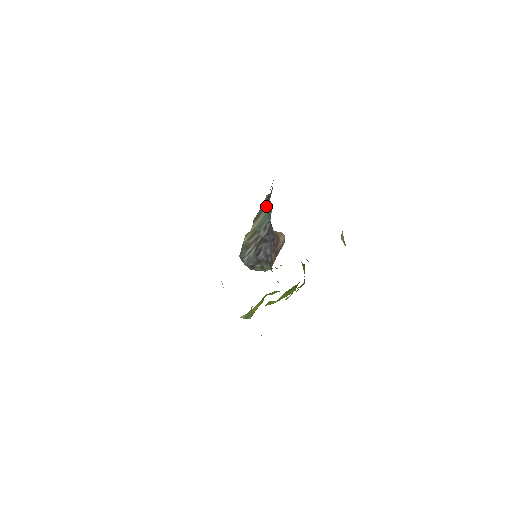
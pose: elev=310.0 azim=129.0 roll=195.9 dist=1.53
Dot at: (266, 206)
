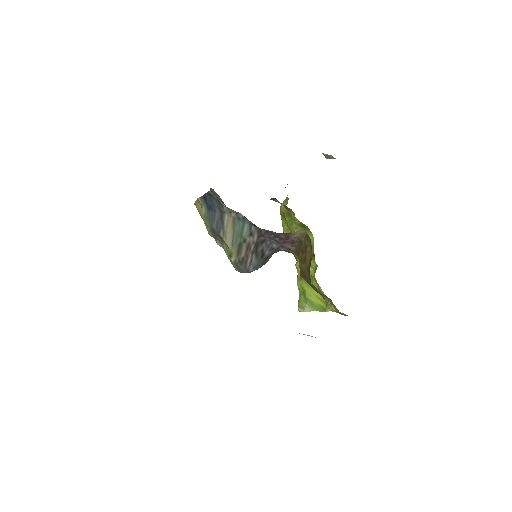
Dot at: (222, 213)
